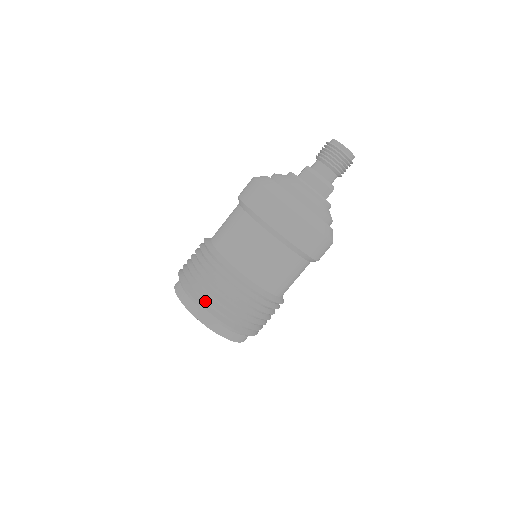
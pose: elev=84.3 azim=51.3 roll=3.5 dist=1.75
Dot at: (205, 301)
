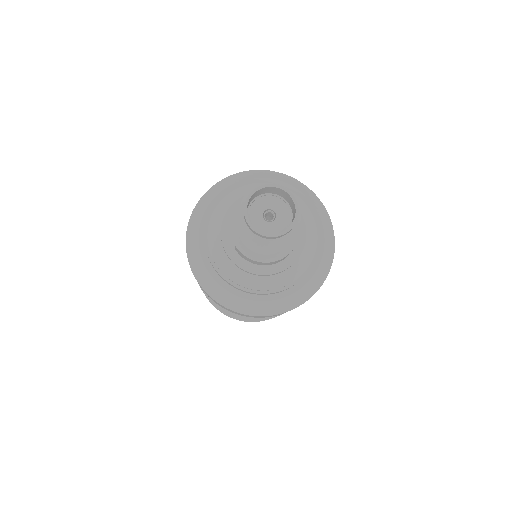
Dot at: occluded
